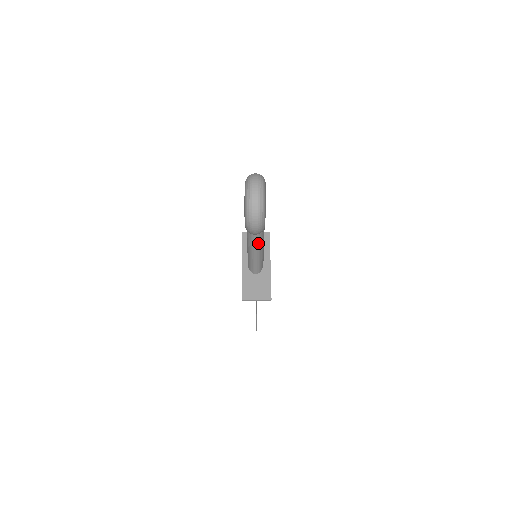
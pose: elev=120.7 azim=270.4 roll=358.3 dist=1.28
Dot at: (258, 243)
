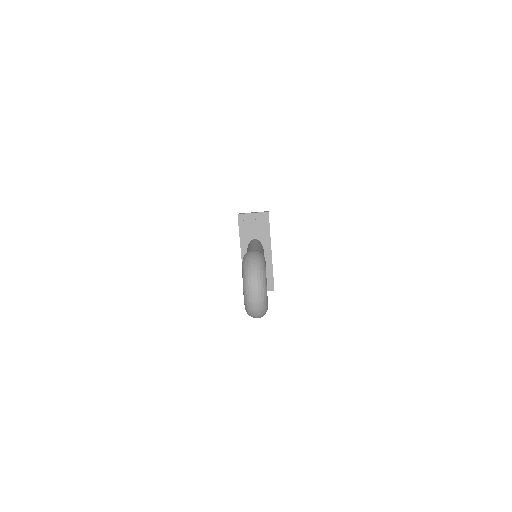
Dot at: occluded
